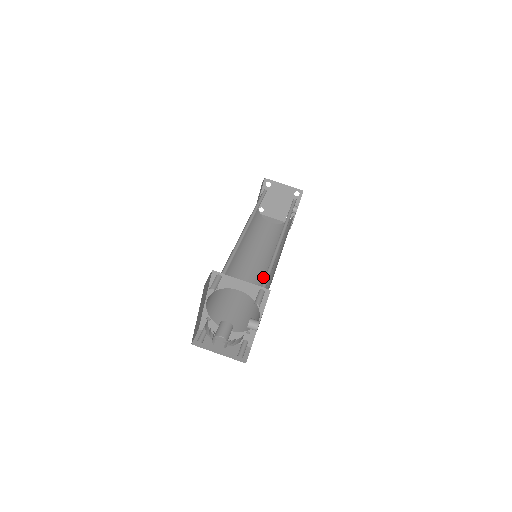
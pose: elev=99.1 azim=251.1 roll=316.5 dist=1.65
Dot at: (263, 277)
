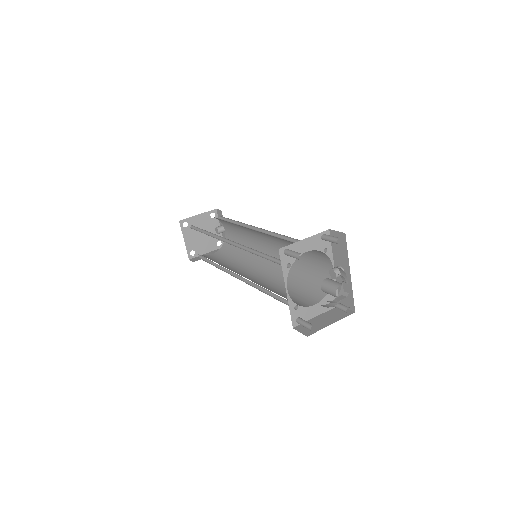
Dot at: (273, 270)
